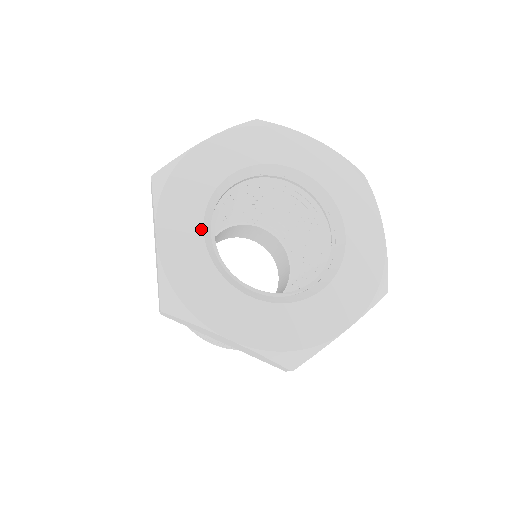
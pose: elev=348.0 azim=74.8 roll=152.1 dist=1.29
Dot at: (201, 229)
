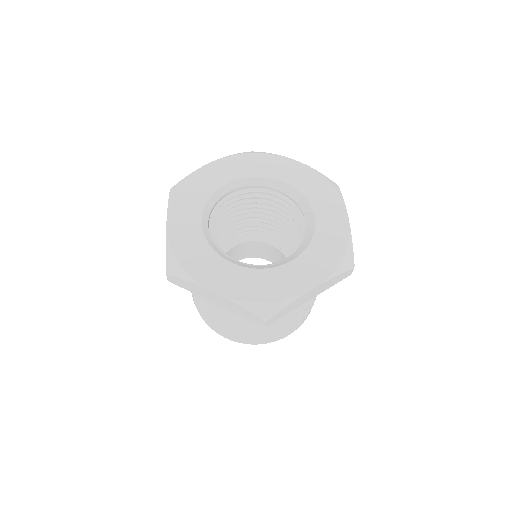
Dot at: (200, 218)
